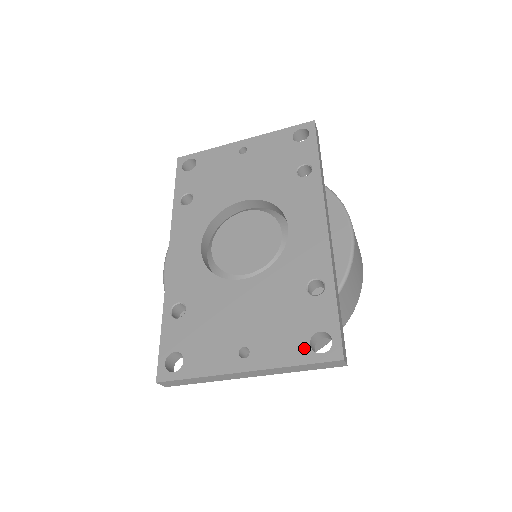
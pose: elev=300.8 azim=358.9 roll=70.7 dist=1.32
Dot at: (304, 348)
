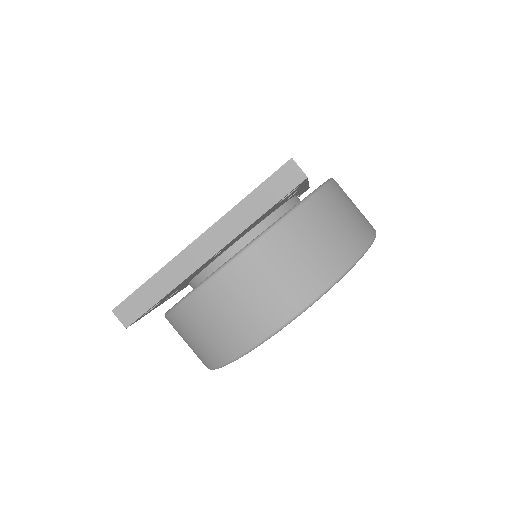
Dot at: occluded
